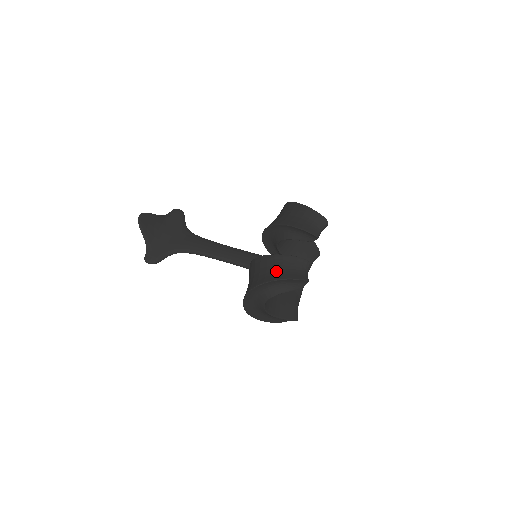
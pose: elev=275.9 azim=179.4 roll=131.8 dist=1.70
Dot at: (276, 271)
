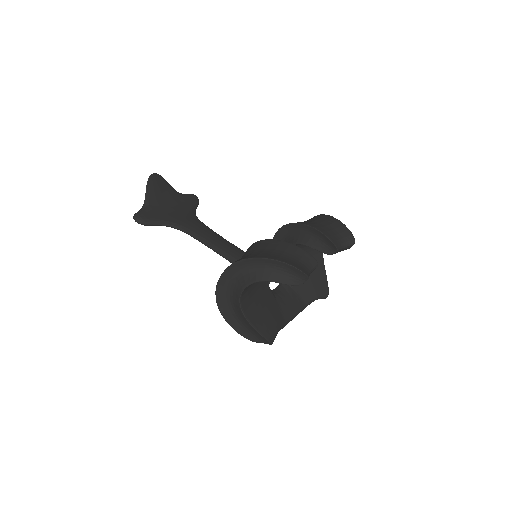
Dot at: (274, 253)
